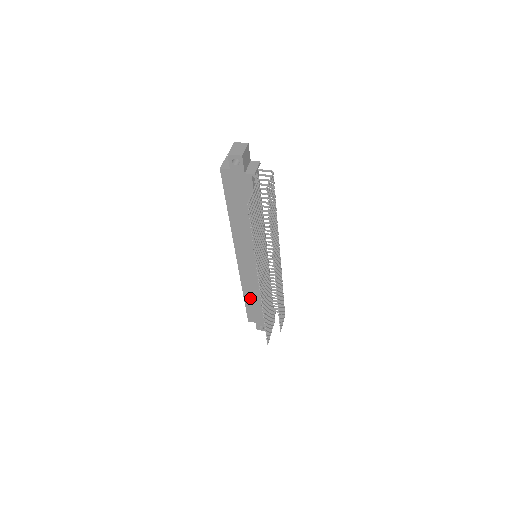
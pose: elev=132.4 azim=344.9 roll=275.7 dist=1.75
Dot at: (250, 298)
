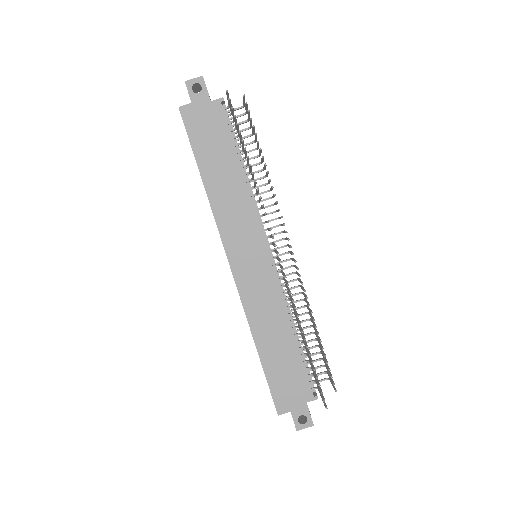
Dot at: (268, 349)
